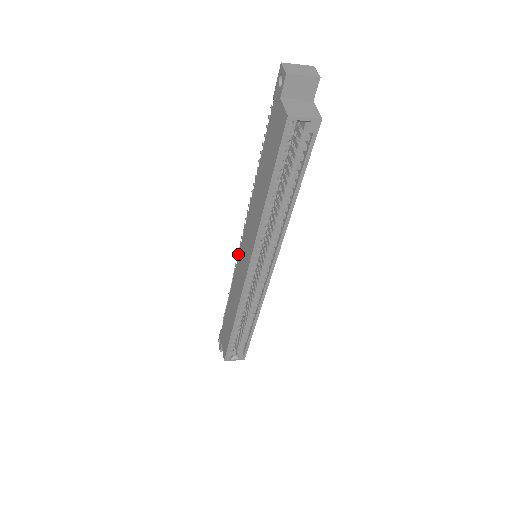
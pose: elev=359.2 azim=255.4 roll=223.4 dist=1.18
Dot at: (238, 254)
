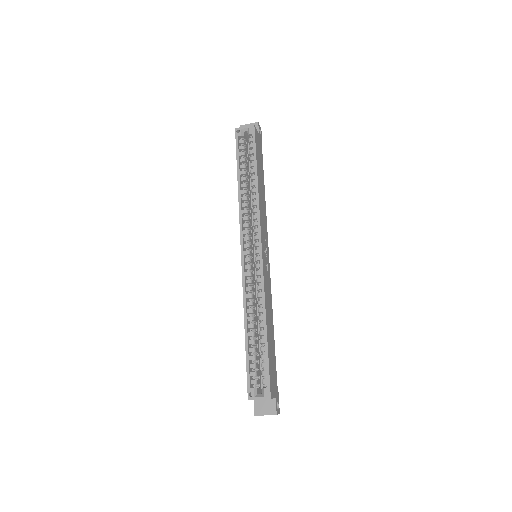
Dot at: occluded
